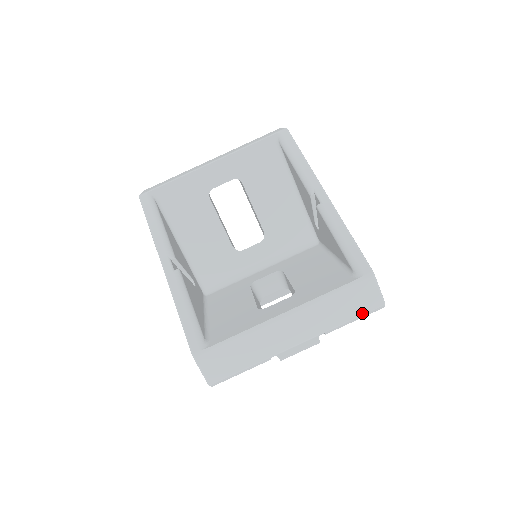
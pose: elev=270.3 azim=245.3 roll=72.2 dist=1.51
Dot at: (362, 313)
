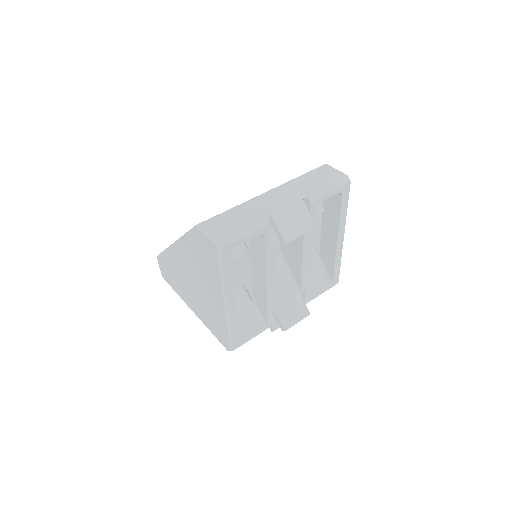
Dot at: (332, 182)
